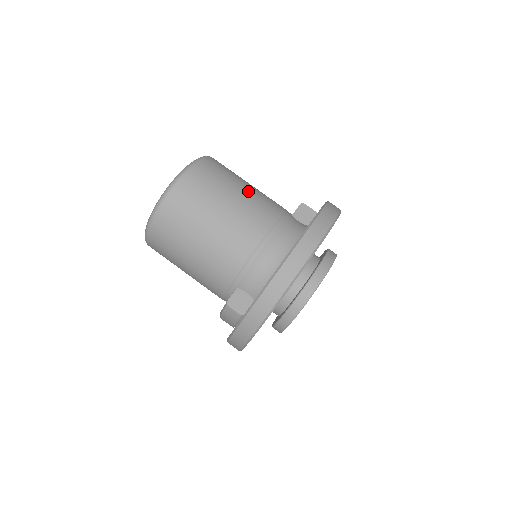
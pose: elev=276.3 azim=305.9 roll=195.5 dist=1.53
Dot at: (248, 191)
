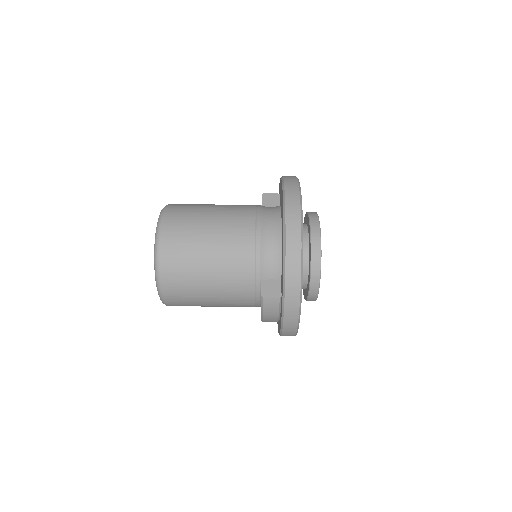
Dot at: (218, 207)
